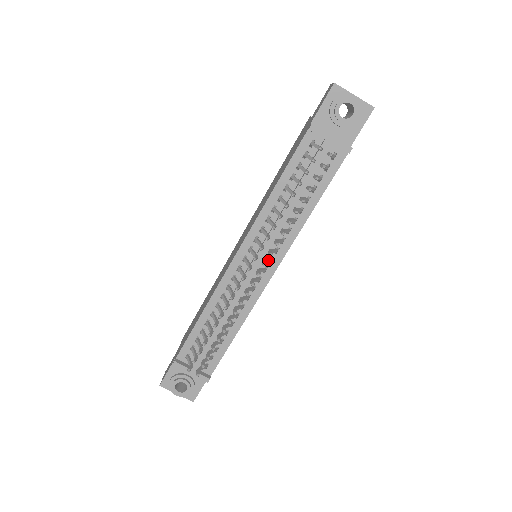
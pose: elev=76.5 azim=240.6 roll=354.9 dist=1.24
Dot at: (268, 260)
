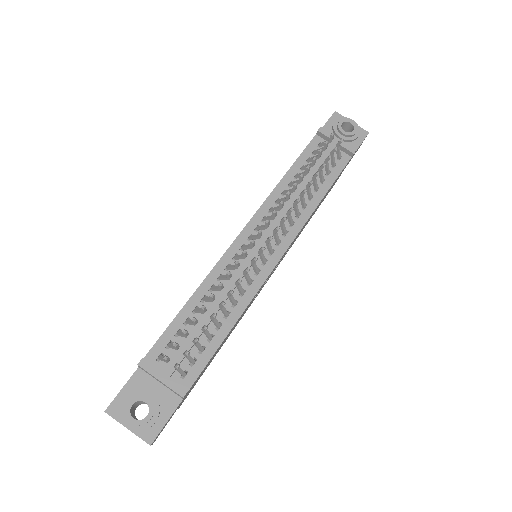
Dot at: (278, 236)
